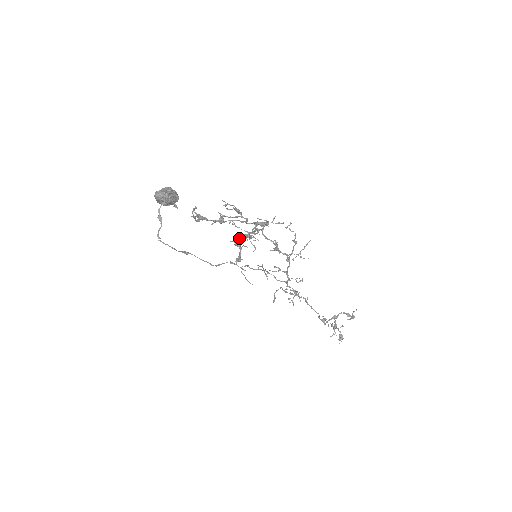
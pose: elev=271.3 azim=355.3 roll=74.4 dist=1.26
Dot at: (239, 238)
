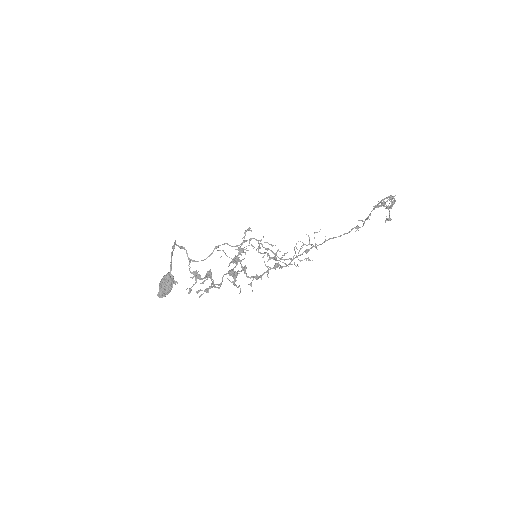
Dot at: (234, 258)
